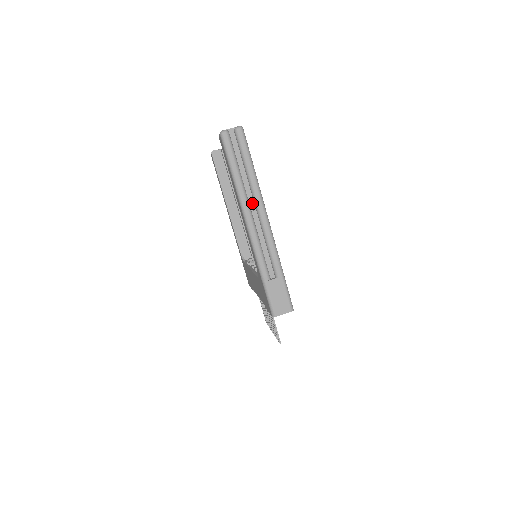
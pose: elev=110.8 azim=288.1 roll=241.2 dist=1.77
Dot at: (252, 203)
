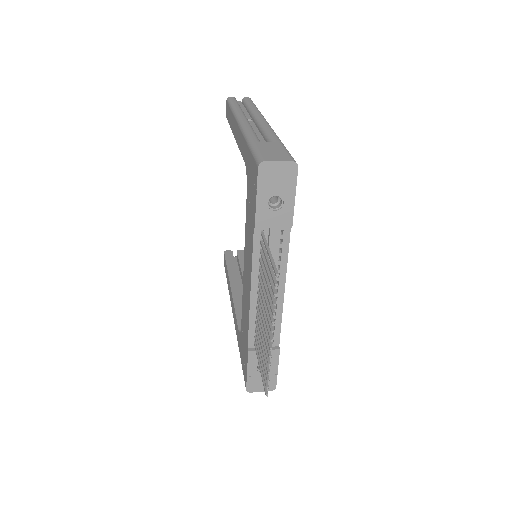
Dot at: (250, 120)
